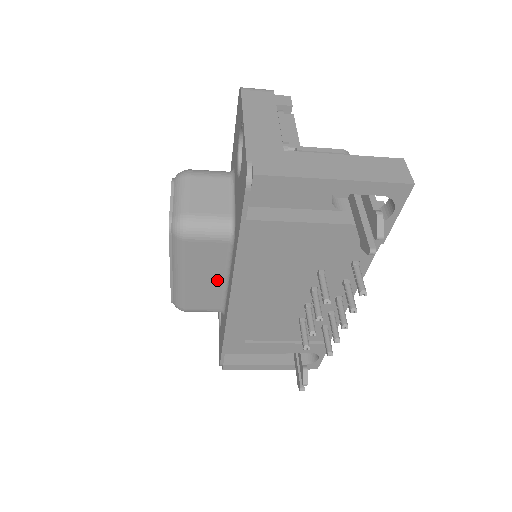
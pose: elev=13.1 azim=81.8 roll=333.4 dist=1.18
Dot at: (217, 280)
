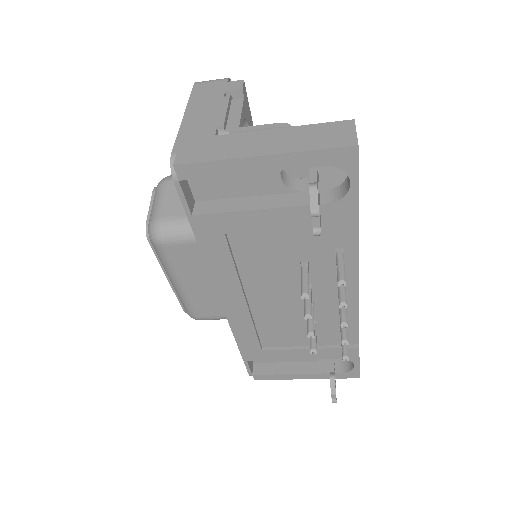
Dot at: (212, 284)
